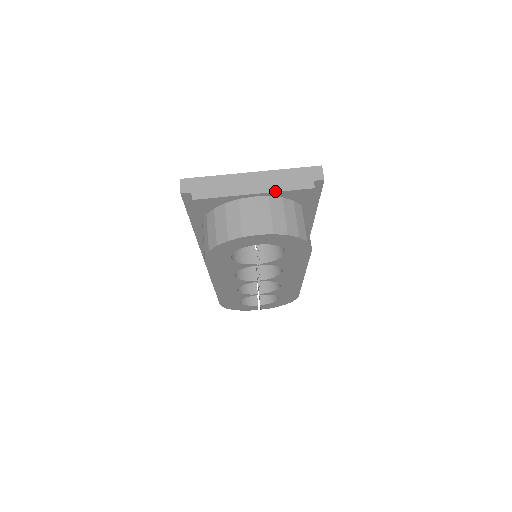
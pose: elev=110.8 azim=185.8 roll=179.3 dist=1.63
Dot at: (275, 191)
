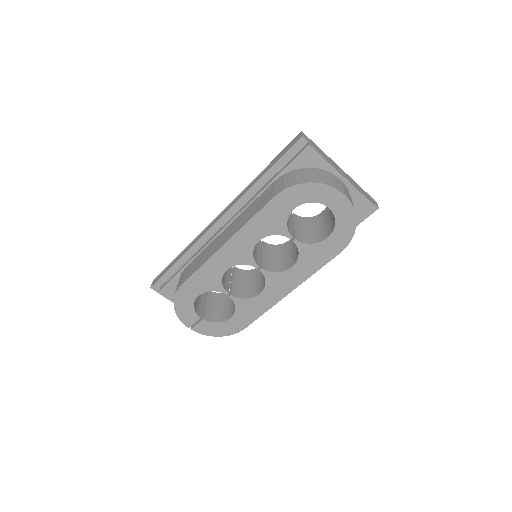
Dot at: (355, 187)
